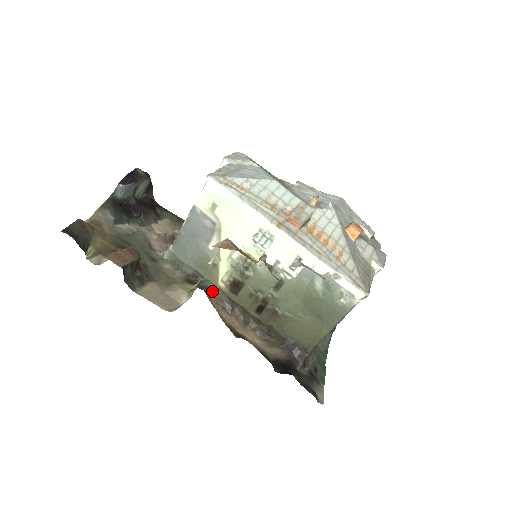
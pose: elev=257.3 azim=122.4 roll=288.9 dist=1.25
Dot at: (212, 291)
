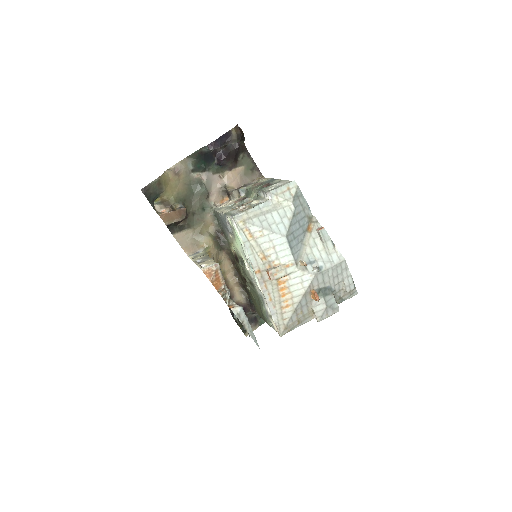
Dot at: (226, 248)
